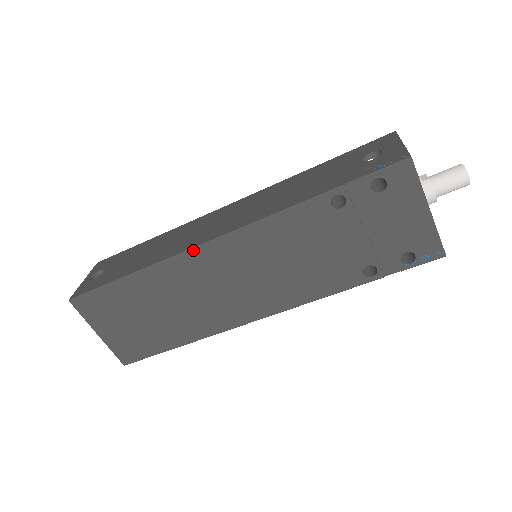
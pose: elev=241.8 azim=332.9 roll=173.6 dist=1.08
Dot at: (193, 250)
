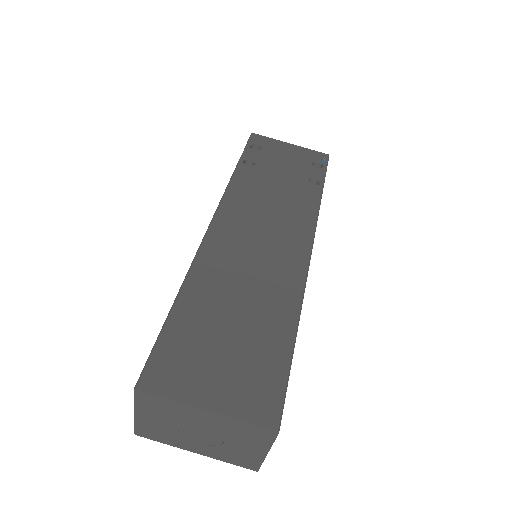
Dot at: (204, 240)
